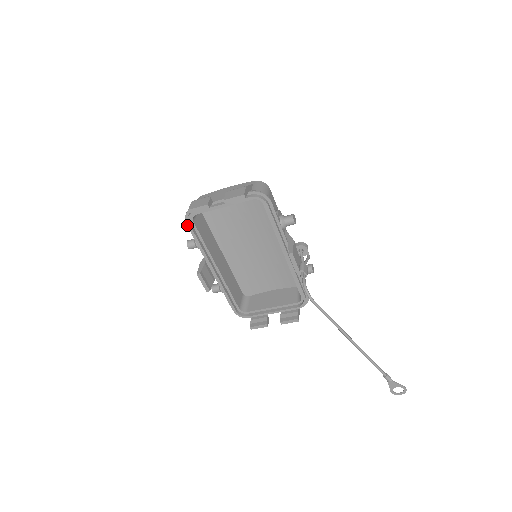
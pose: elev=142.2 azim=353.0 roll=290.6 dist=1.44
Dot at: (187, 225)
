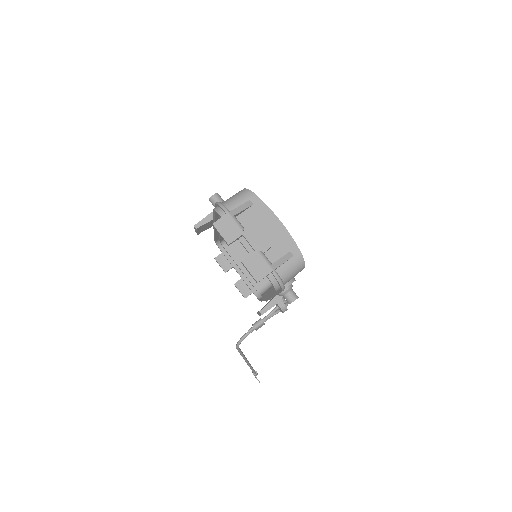
Dot at: (213, 209)
